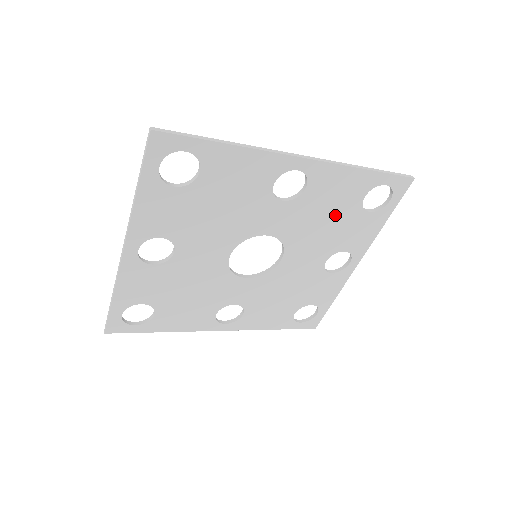
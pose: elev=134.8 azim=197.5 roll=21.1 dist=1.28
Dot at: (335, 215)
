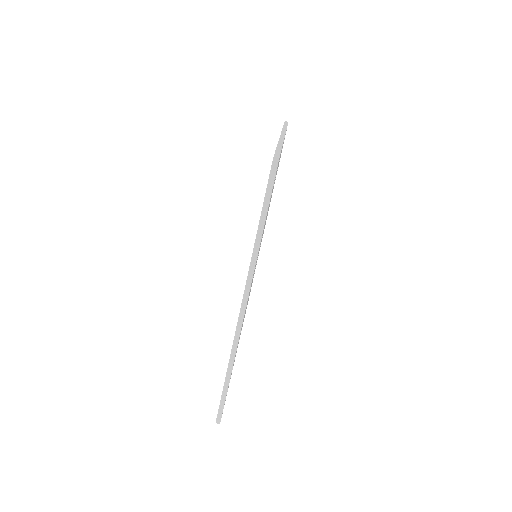
Dot at: occluded
